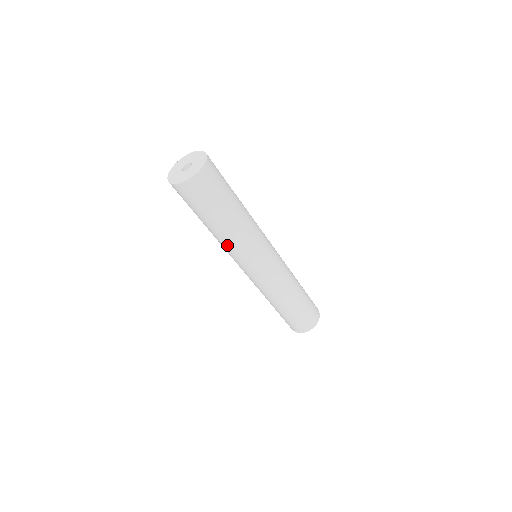
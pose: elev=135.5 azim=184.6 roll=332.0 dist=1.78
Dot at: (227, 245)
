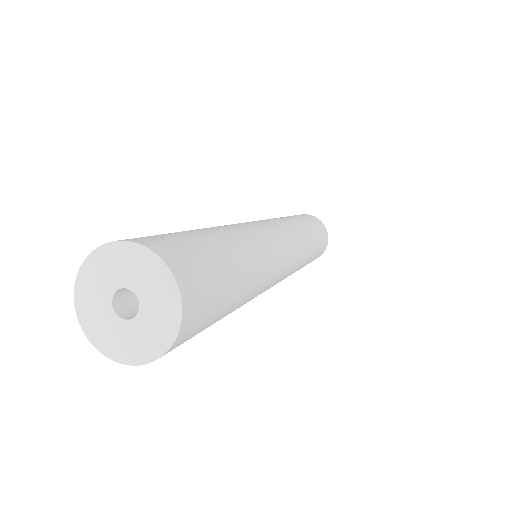
Dot at: occluded
